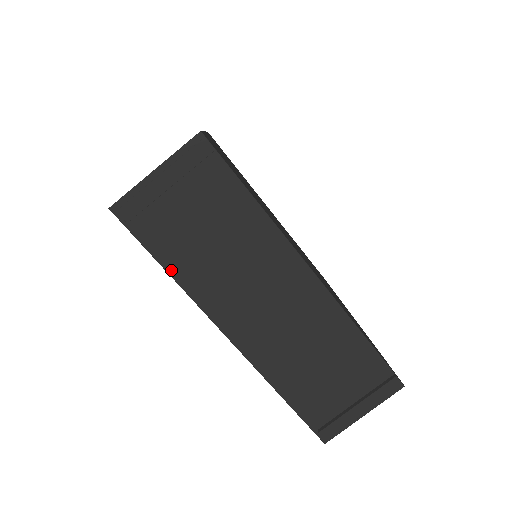
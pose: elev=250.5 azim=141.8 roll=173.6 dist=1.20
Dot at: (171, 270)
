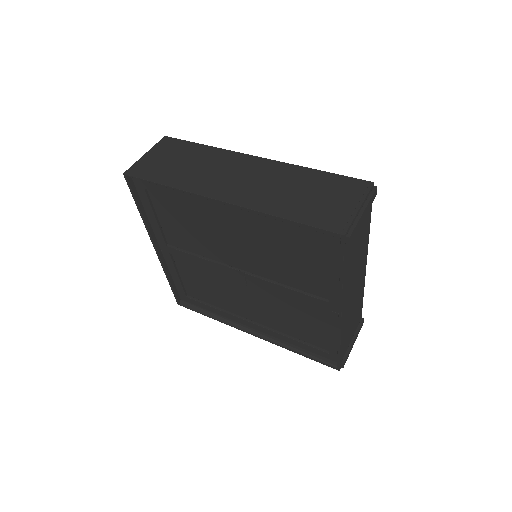
Dot at: (344, 275)
